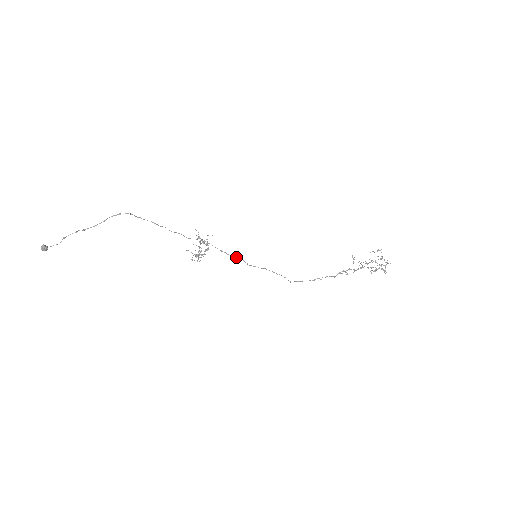
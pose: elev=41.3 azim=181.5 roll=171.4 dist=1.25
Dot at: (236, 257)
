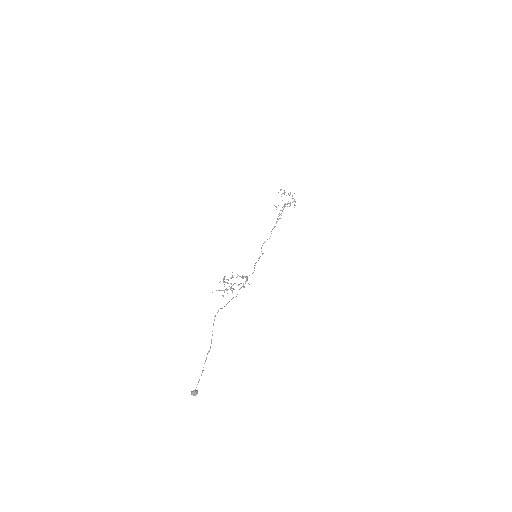
Dot at: occluded
